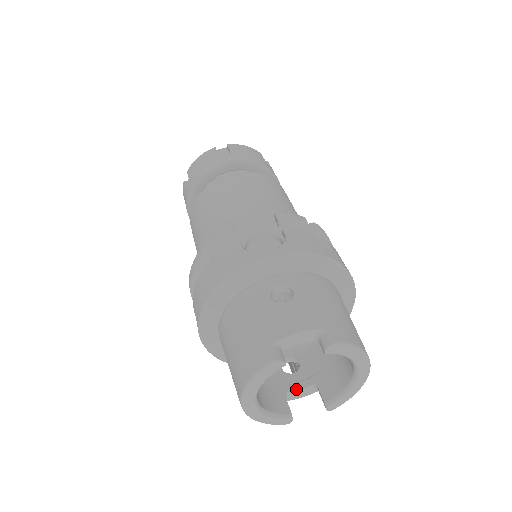
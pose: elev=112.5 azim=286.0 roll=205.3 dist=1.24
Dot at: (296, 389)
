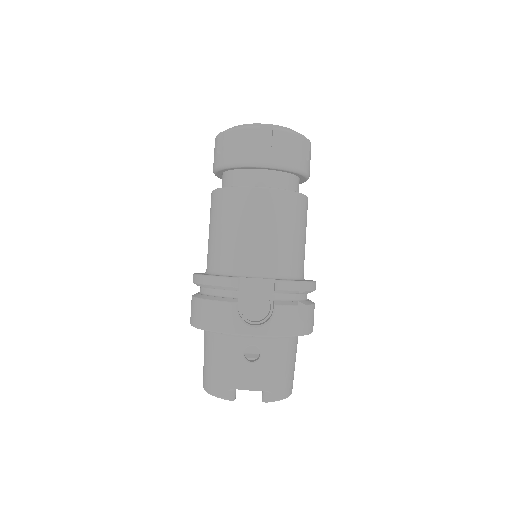
Dot at: occluded
